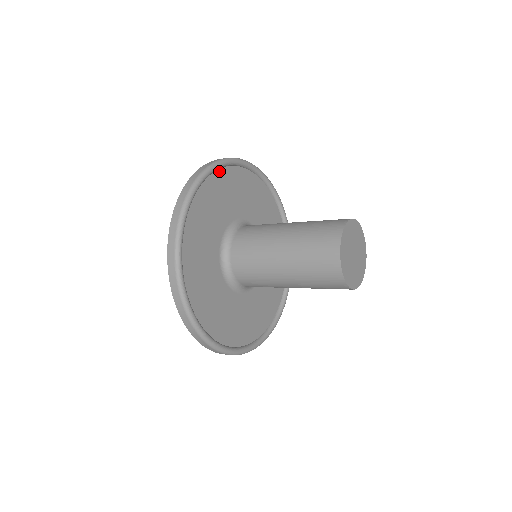
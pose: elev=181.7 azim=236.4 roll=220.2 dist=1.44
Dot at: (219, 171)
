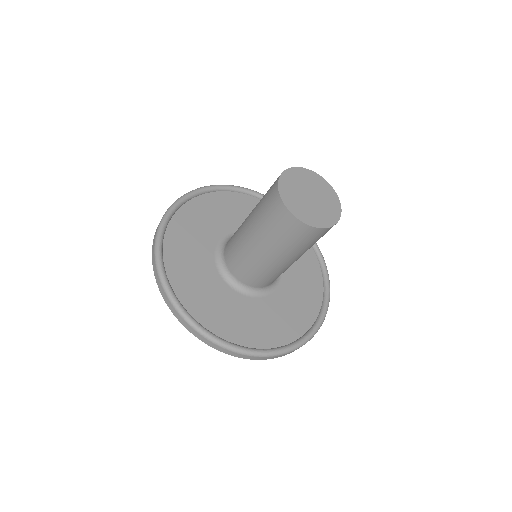
Dot at: (190, 202)
